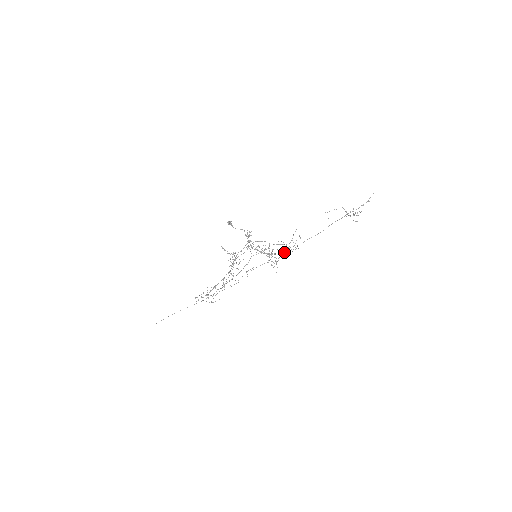
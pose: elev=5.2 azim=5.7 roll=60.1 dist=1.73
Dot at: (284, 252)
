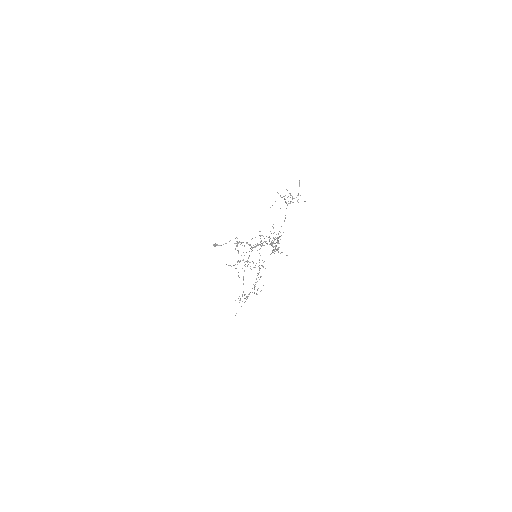
Dot at: occluded
